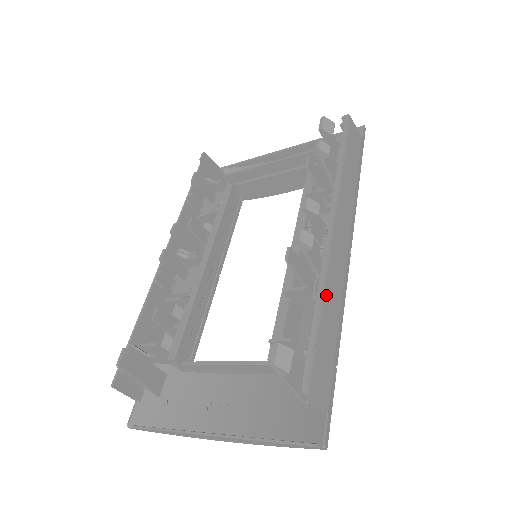
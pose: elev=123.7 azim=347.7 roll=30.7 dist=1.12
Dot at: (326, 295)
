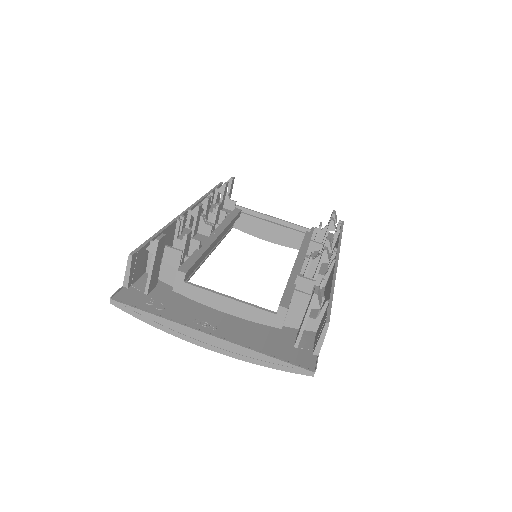
Dot at: occluded
